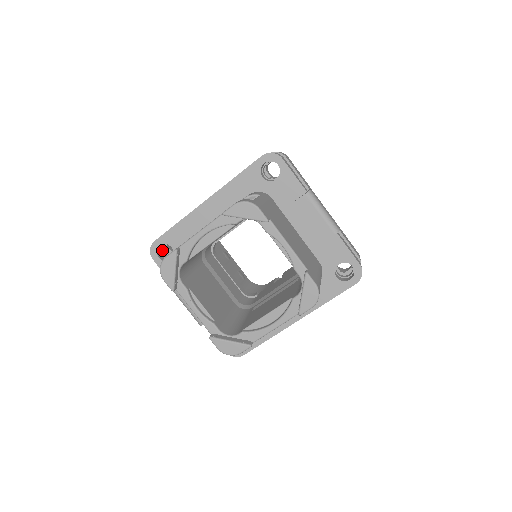
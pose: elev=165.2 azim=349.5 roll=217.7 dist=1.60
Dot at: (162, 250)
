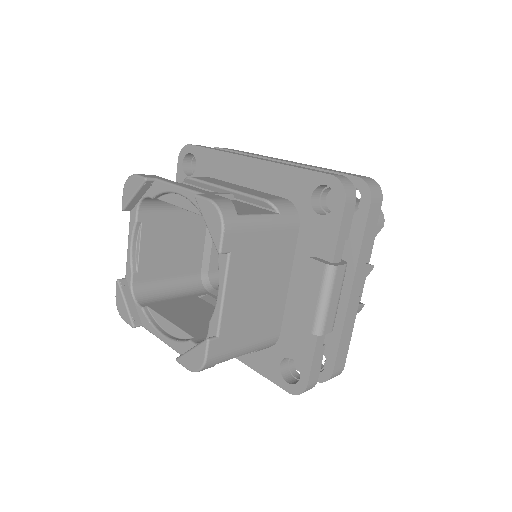
Dot at: occluded
